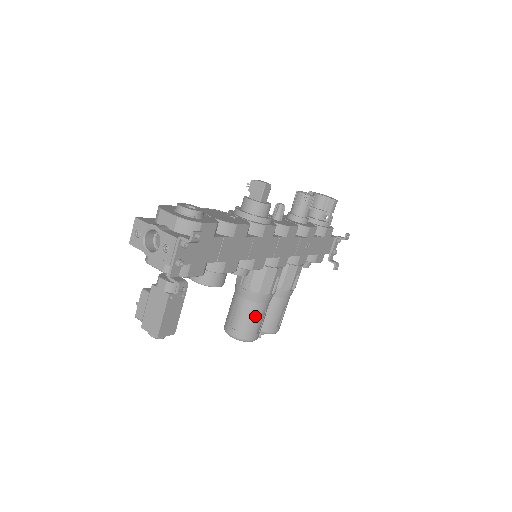
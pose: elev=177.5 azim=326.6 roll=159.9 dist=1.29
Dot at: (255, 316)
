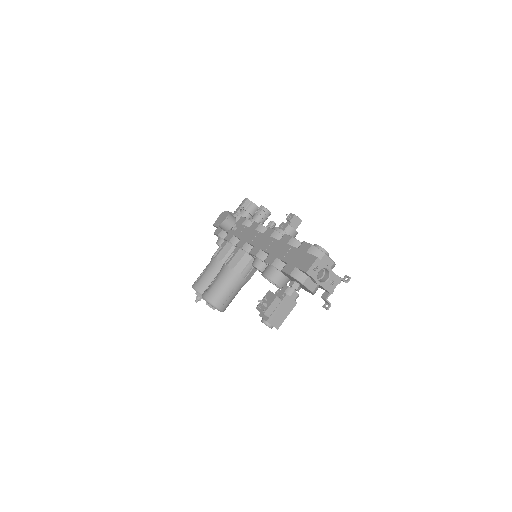
Dot at: occluded
